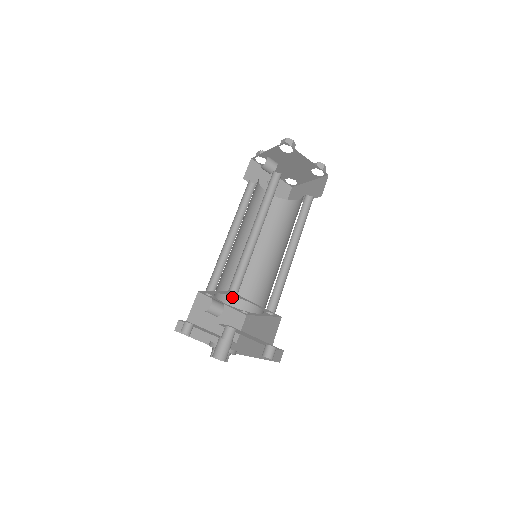
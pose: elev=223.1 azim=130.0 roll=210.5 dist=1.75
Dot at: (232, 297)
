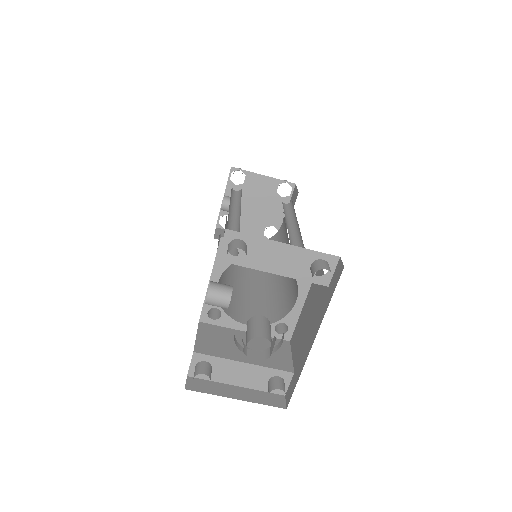
Dot at: occluded
